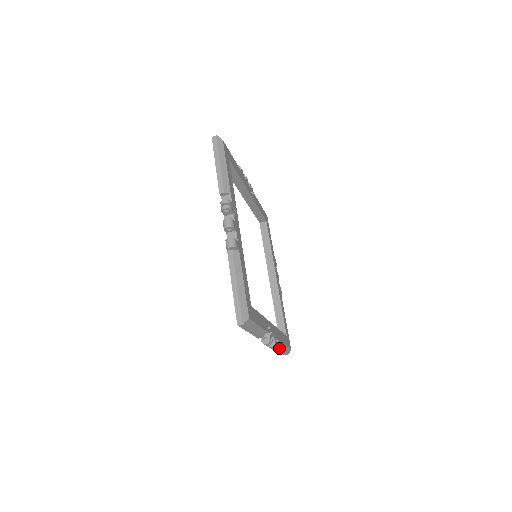
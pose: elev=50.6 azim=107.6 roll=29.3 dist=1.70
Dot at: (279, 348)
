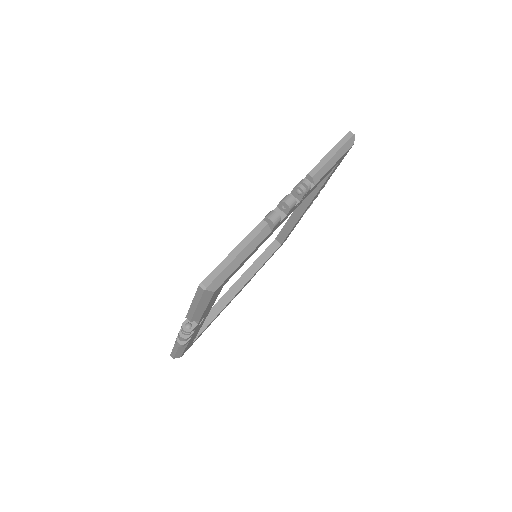
Dot at: (182, 345)
